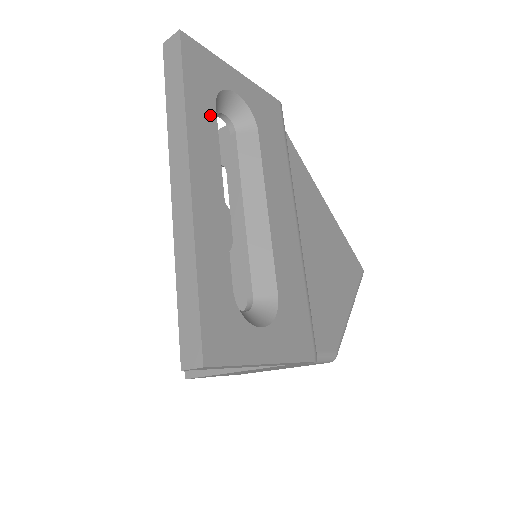
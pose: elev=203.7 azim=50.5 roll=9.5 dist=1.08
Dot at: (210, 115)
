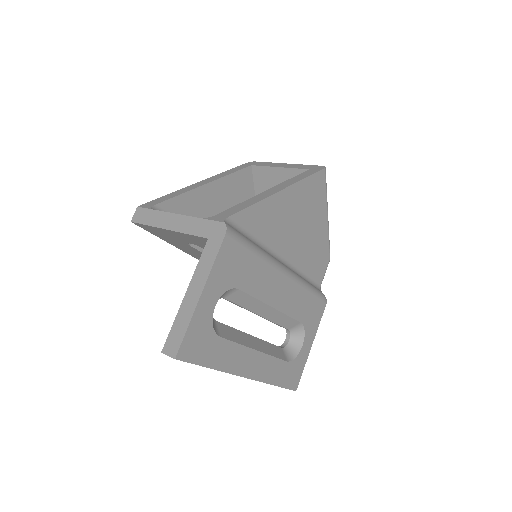
Dot at: (224, 346)
